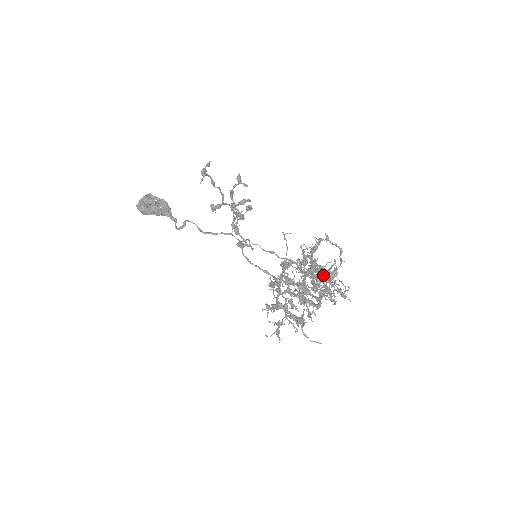
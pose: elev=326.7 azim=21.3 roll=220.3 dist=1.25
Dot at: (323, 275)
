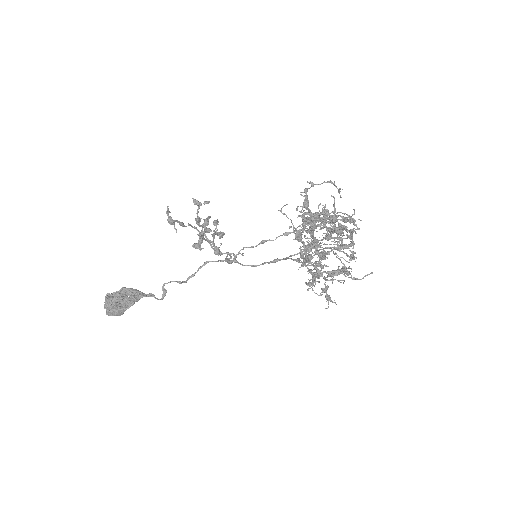
Dot at: (333, 216)
